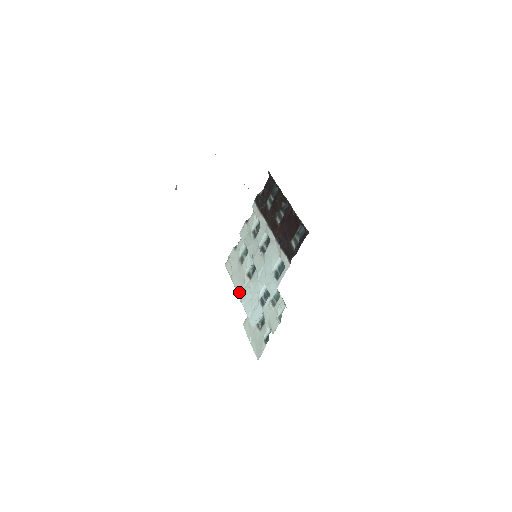
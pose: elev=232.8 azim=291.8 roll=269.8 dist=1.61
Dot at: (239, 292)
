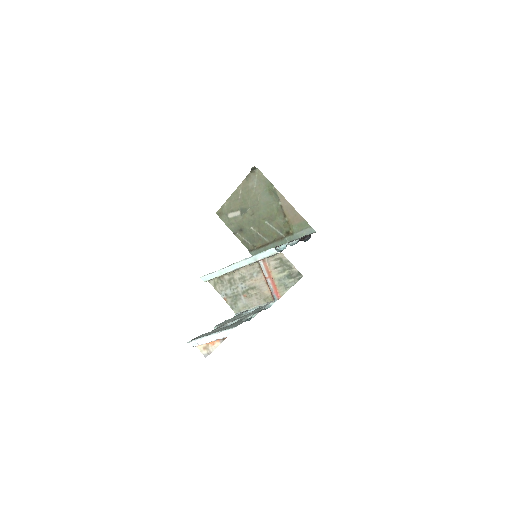
Dot at: occluded
